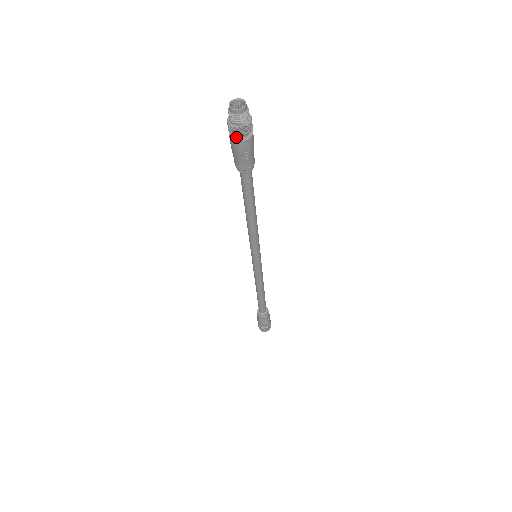
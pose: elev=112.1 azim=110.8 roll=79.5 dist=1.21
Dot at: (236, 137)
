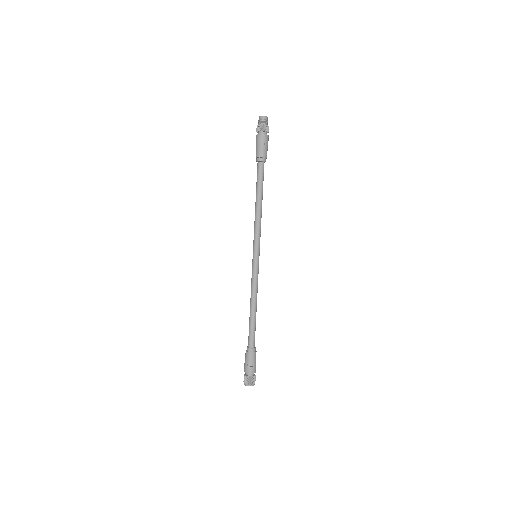
Dot at: (259, 134)
